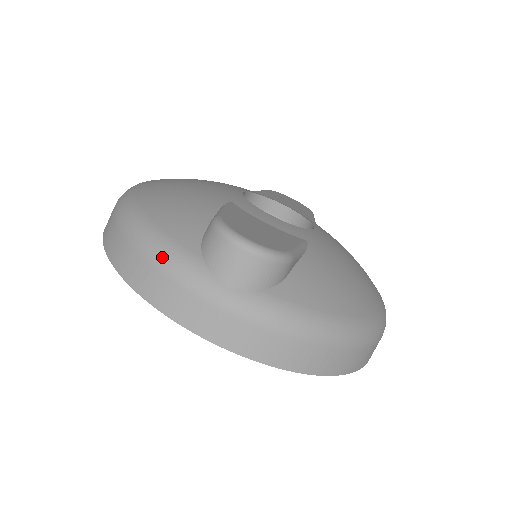
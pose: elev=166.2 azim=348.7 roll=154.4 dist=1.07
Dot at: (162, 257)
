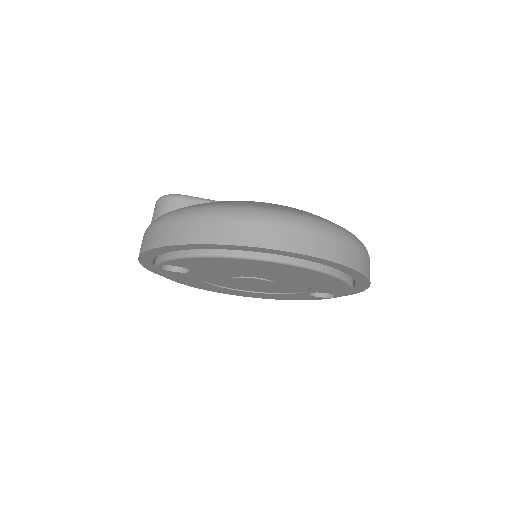
Dot at: occluded
